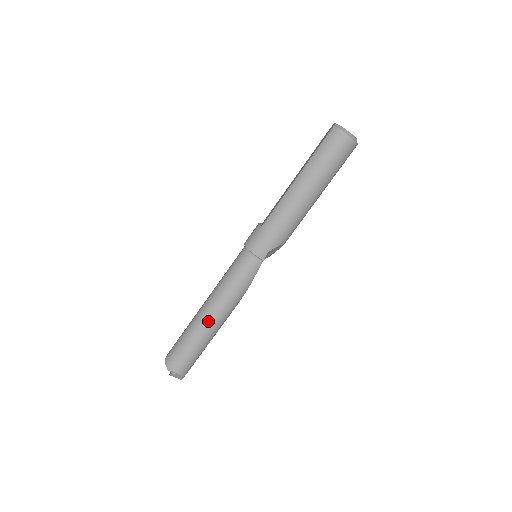
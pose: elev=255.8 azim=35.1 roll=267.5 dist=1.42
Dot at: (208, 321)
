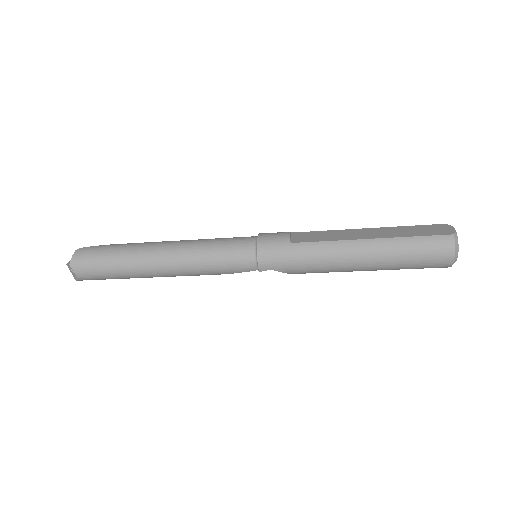
Dot at: (152, 265)
